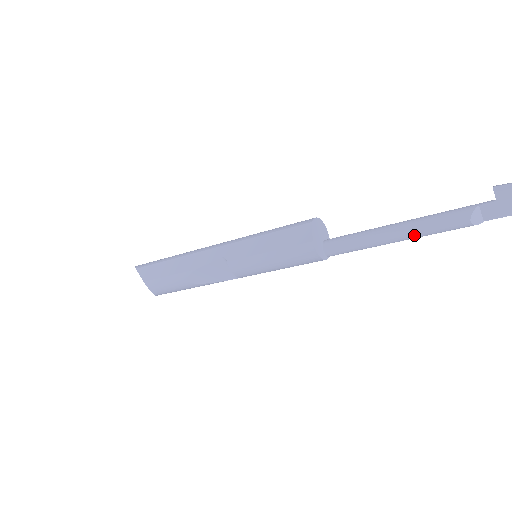
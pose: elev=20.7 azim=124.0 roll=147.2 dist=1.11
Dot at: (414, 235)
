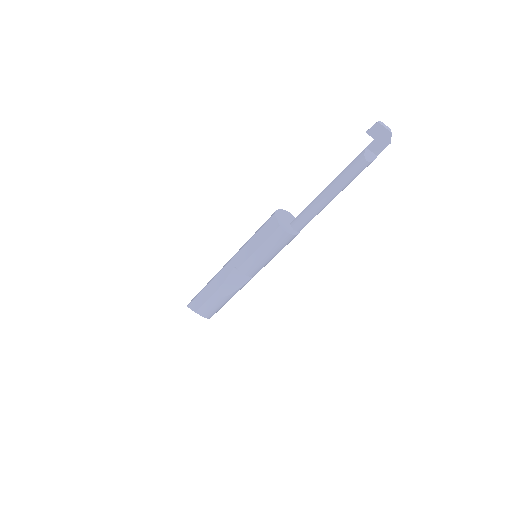
Dot at: (340, 188)
